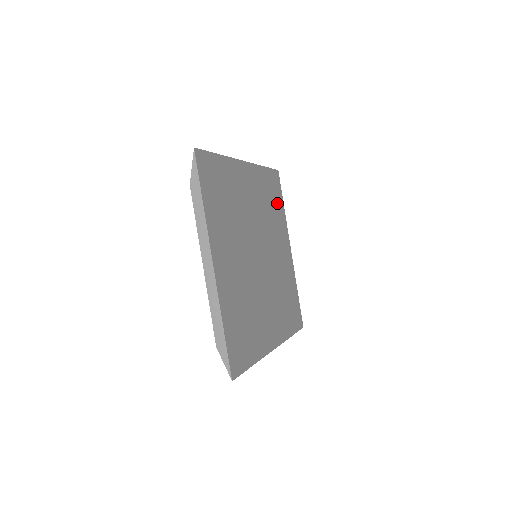
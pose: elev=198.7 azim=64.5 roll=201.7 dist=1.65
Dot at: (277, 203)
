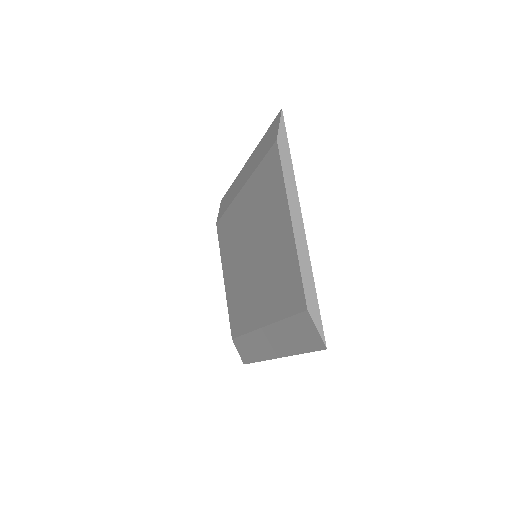
Dot at: occluded
